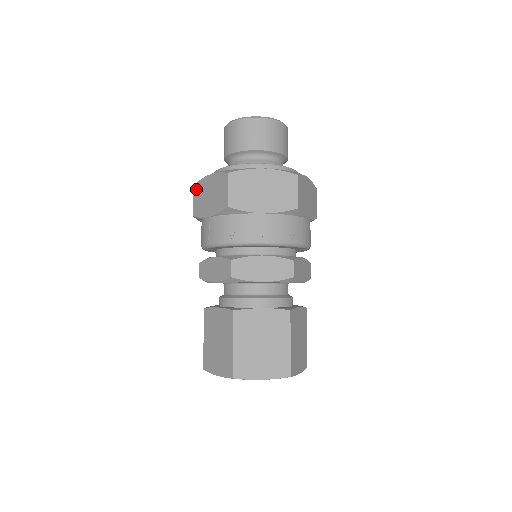
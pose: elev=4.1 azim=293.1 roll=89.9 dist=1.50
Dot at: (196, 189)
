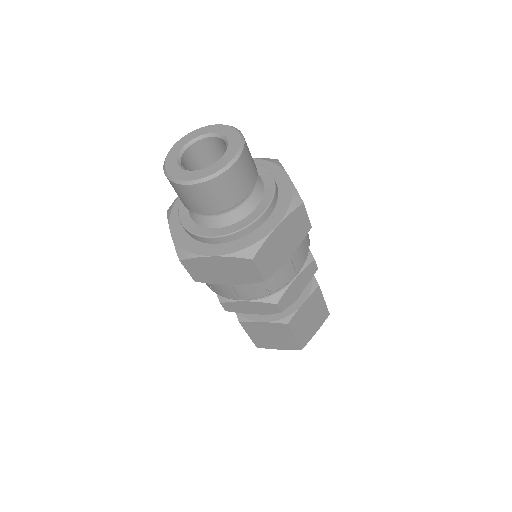
Dot at: occluded
